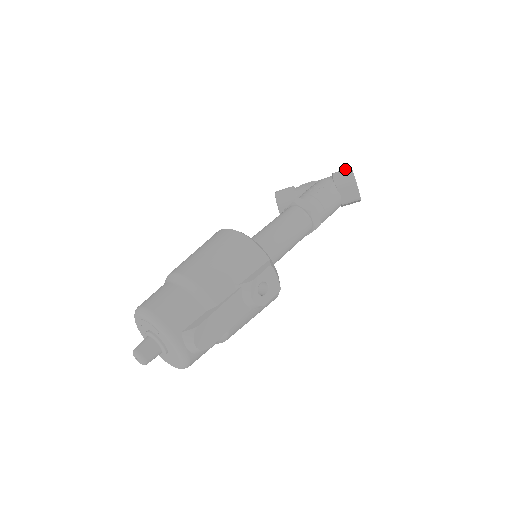
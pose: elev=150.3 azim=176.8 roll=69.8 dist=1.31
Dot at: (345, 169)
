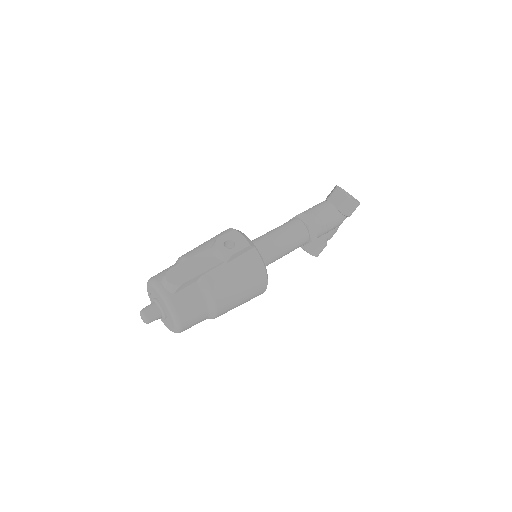
Dot at: occluded
